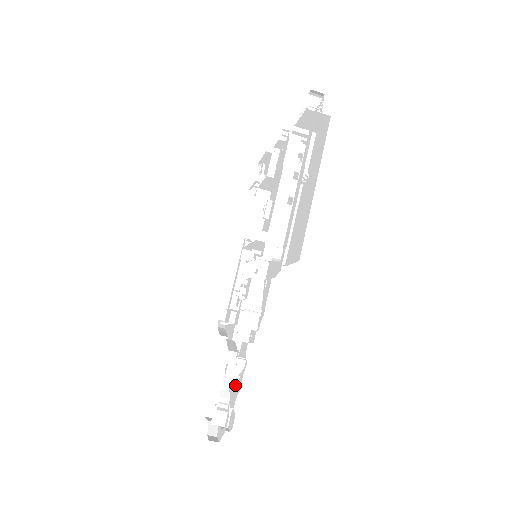
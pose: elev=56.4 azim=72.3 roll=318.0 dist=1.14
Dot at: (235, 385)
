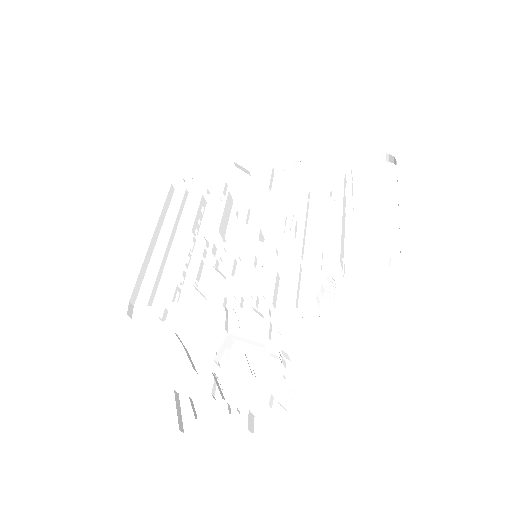
Dot at: (248, 387)
